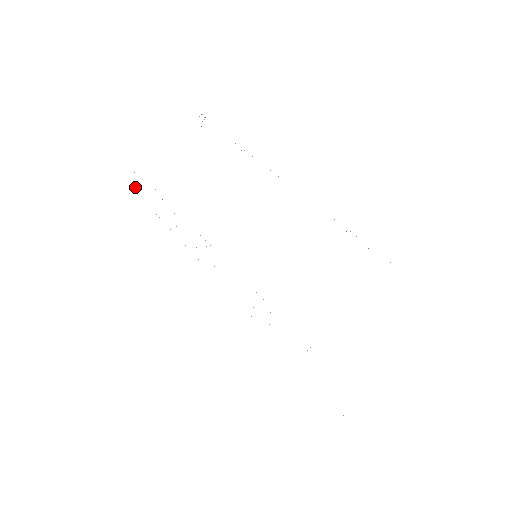
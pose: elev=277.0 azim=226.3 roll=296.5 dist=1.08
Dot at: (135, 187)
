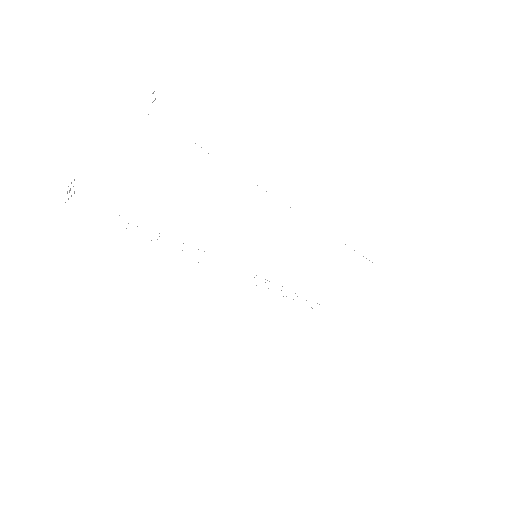
Dot at: occluded
